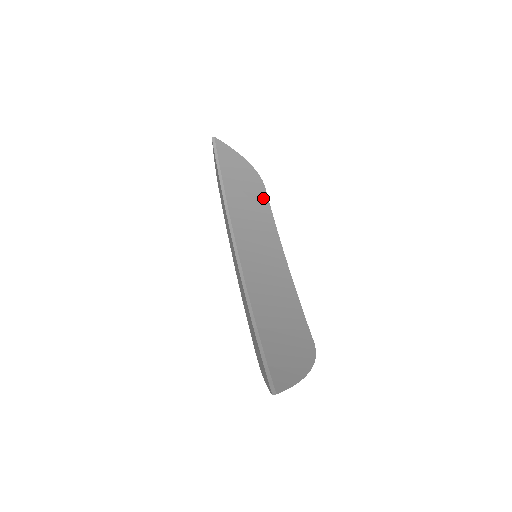
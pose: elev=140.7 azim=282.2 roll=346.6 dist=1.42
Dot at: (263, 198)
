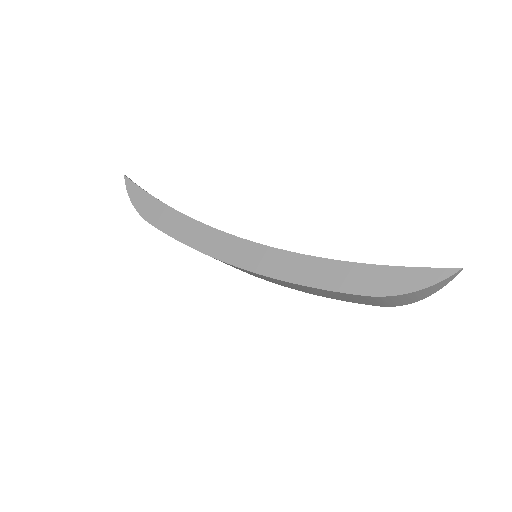
Dot at: occluded
